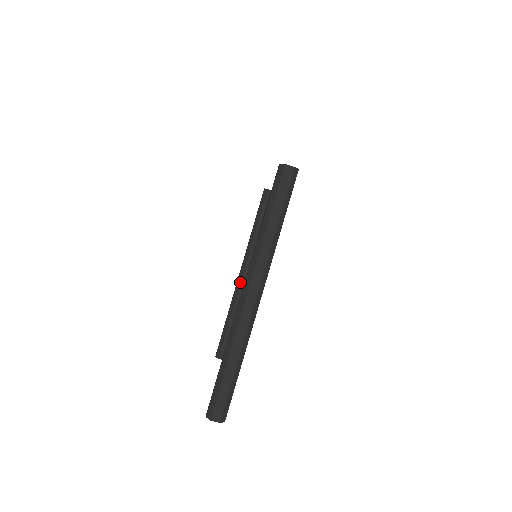
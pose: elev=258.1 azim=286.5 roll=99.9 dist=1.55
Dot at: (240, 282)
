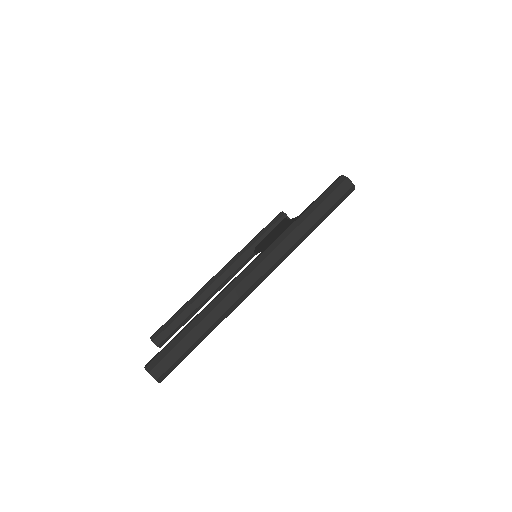
Dot at: (215, 280)
